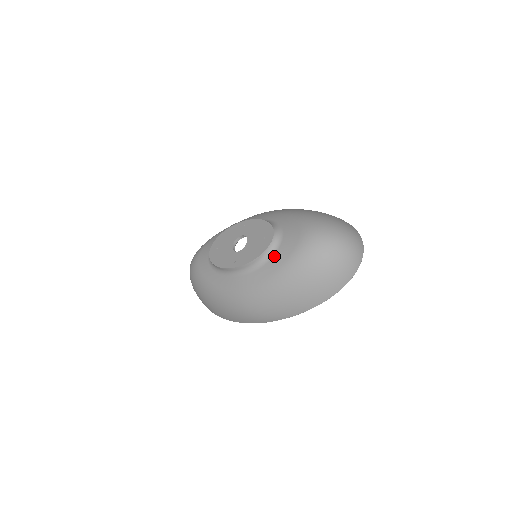
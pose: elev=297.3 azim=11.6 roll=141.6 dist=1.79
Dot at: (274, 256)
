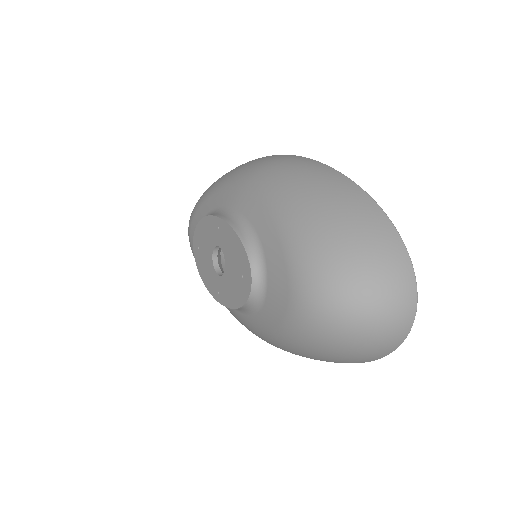
Dot at: (261, 311)
